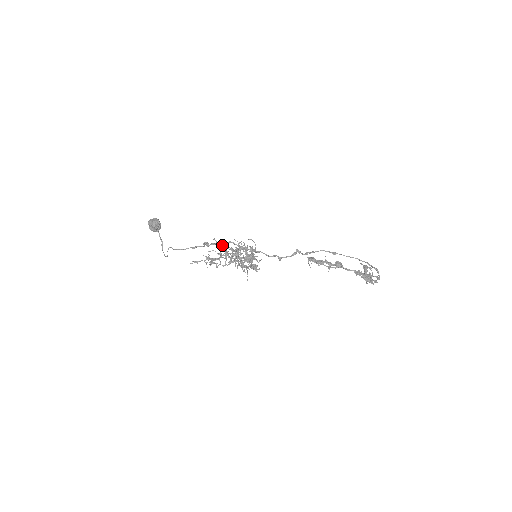
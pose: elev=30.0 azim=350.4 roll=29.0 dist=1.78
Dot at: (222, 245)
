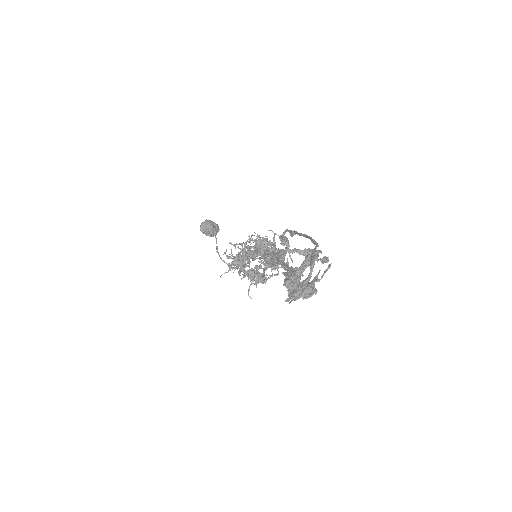
Dot at: (254, 245)
